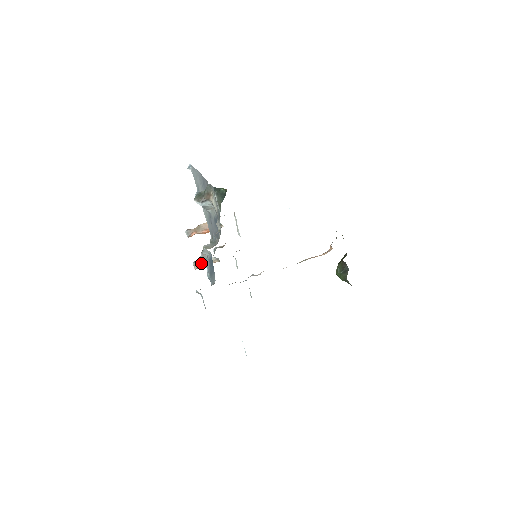
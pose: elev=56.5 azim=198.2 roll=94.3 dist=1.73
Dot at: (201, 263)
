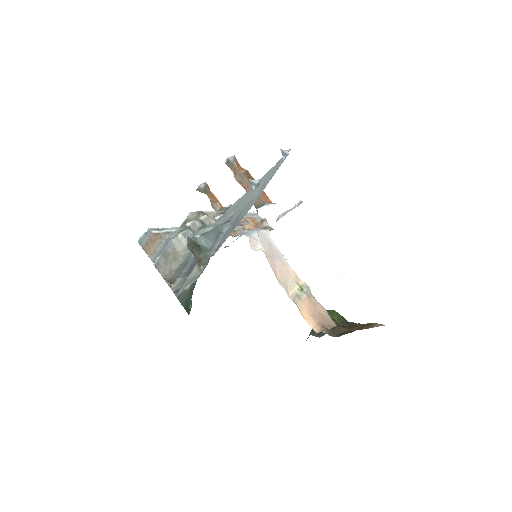
Dot at: (207, 195)
